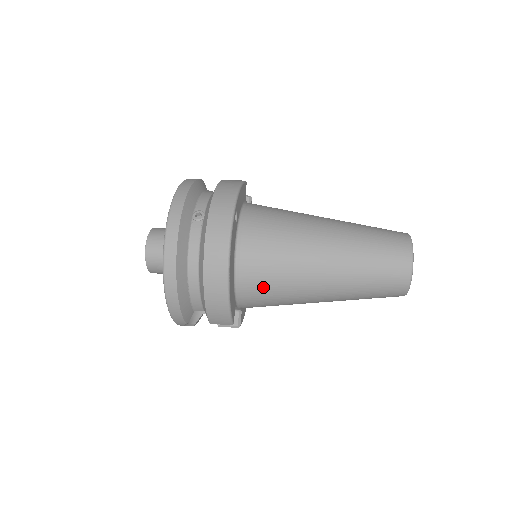
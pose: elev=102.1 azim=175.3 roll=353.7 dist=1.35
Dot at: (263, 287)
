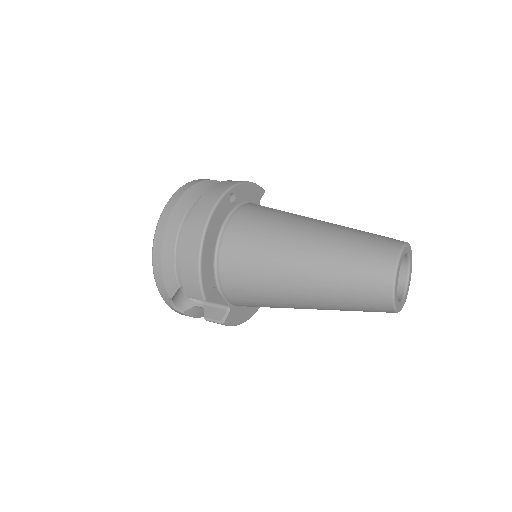
Dot at: (240, 266)
